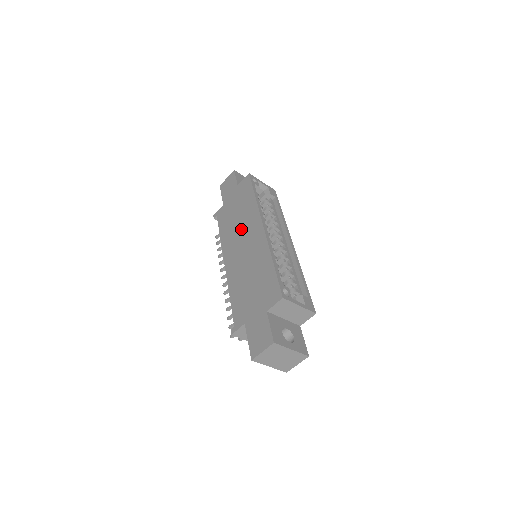
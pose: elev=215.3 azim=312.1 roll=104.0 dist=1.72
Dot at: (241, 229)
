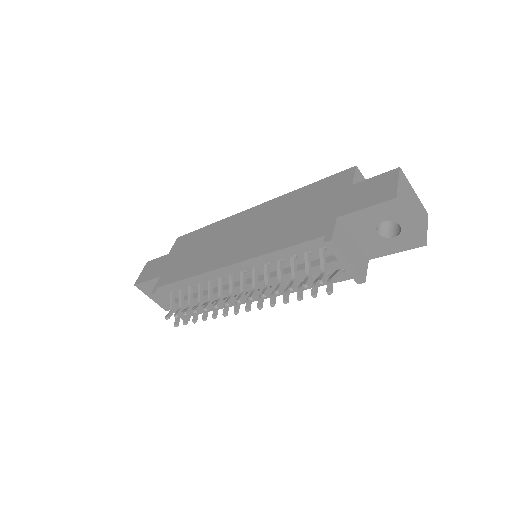
Dot at: (220, 240)
